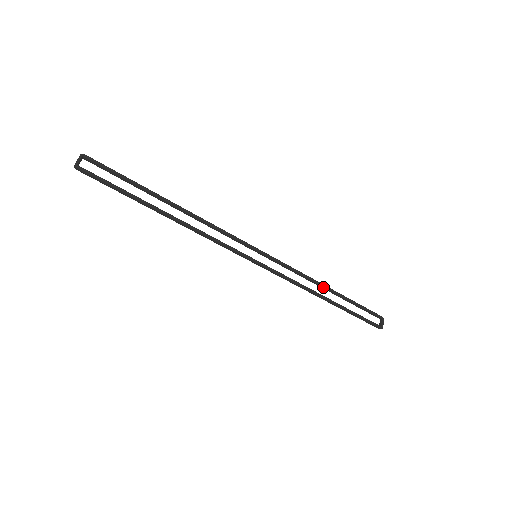
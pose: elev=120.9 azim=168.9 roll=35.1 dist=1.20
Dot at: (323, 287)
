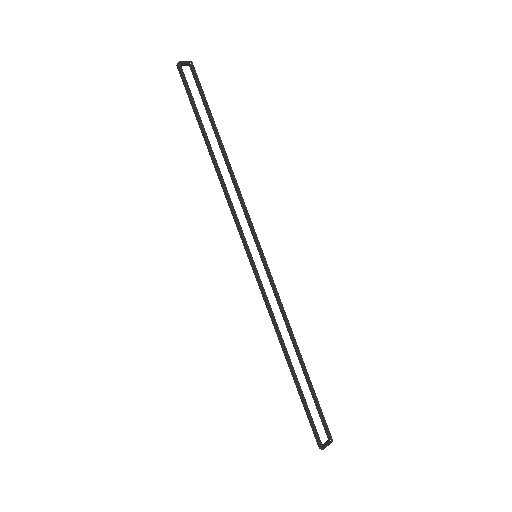
Dot at: (295, 346)
